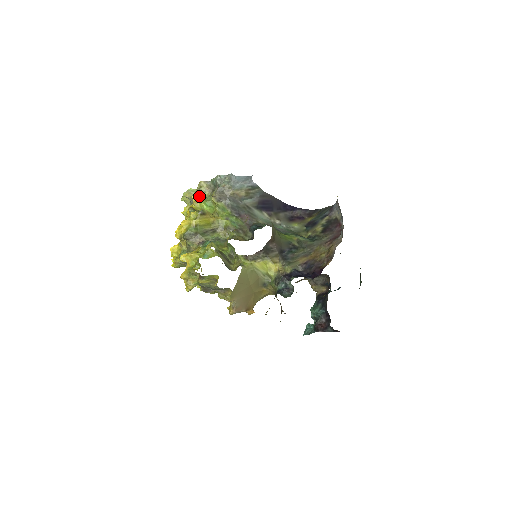
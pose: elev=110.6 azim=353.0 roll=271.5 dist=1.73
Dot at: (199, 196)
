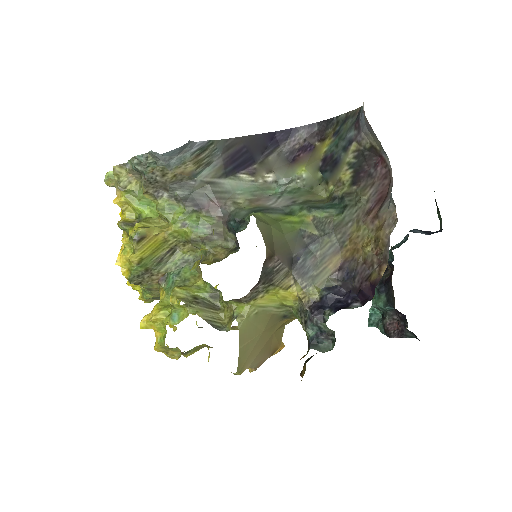
Dot at: (123, 196)
